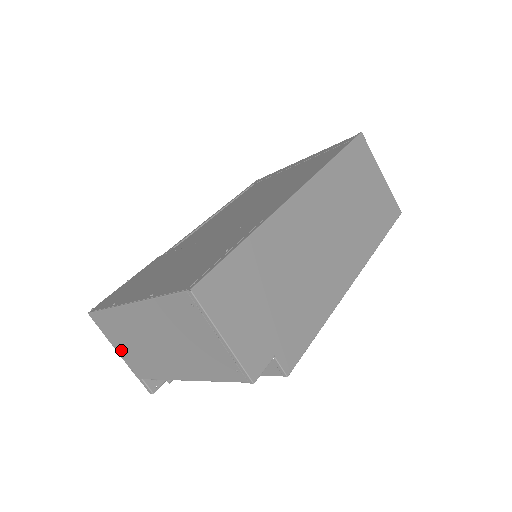
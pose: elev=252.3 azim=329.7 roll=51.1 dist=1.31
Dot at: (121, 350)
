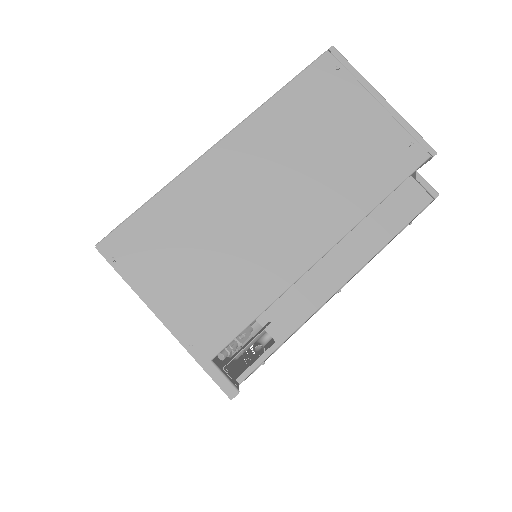
Dot at: (170, 297)
